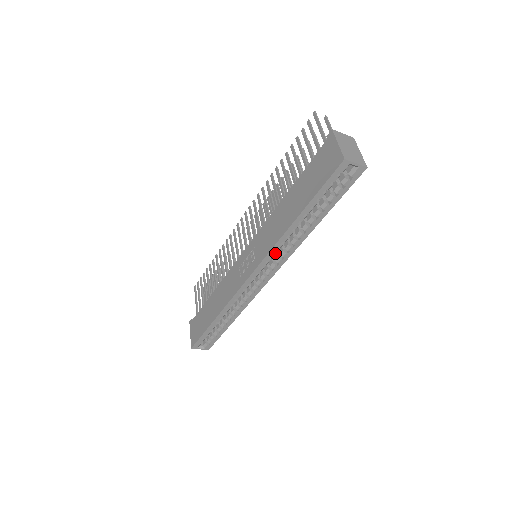
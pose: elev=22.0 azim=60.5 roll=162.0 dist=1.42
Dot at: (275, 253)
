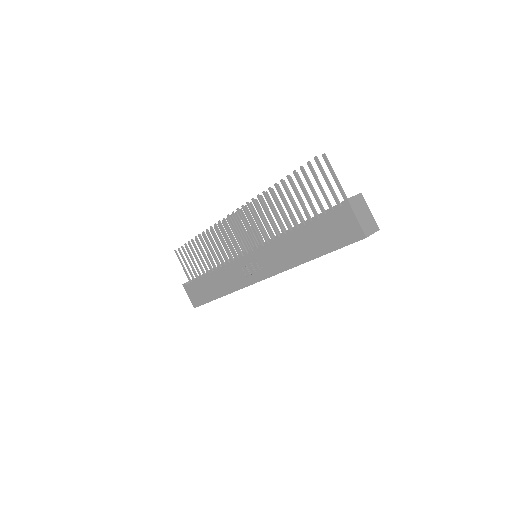
Dot at: occluded
